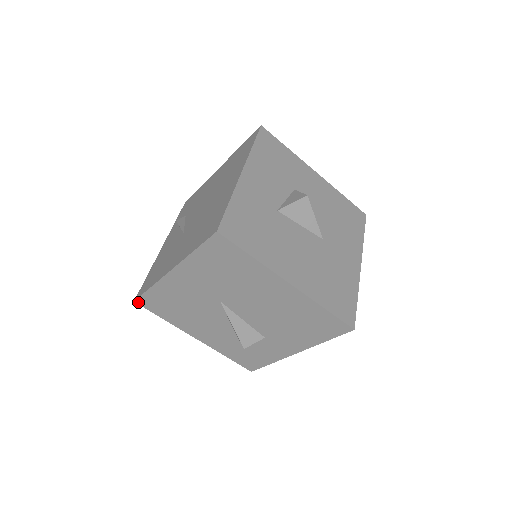
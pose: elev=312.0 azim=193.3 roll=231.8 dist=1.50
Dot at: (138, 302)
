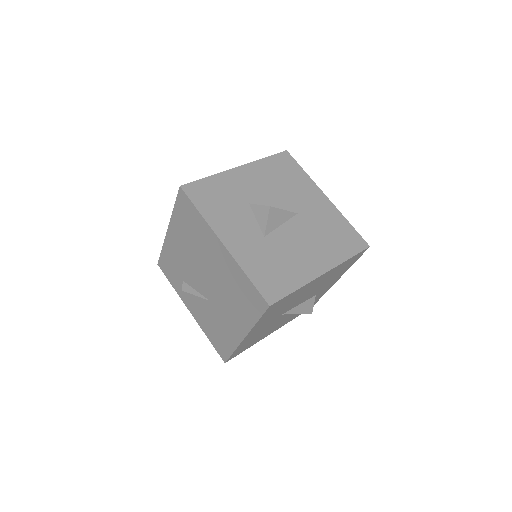
Dot at: occluded
